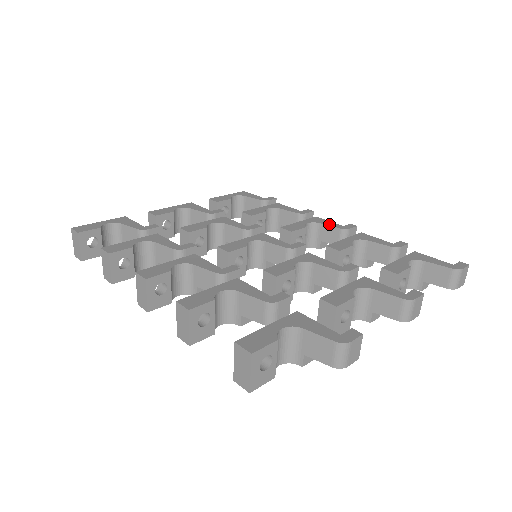
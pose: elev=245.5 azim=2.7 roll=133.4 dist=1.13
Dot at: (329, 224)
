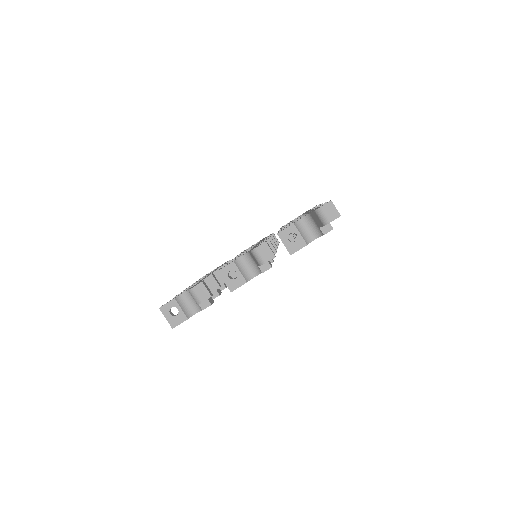
Dot at: occluded
